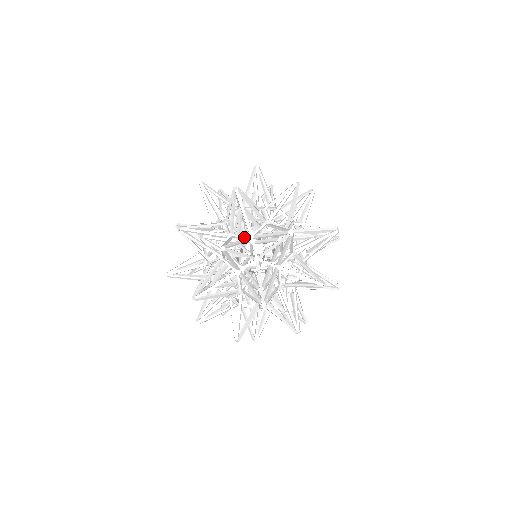
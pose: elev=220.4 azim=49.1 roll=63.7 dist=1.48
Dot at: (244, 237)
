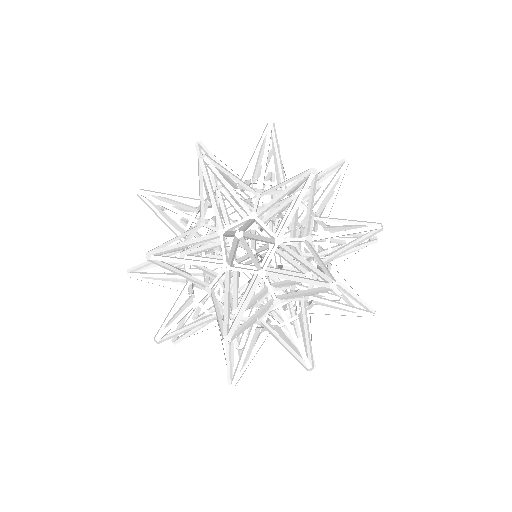
Dot at: (243, 223)
